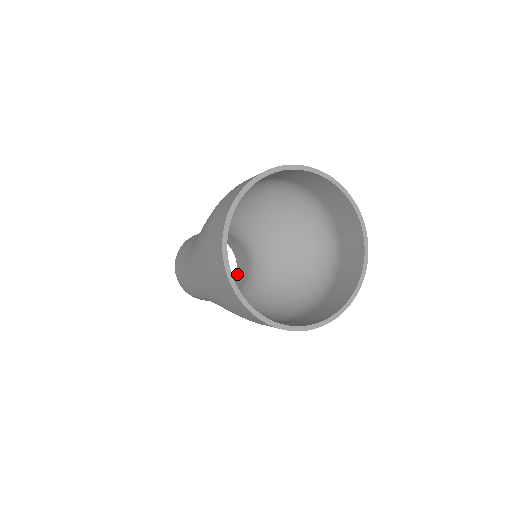
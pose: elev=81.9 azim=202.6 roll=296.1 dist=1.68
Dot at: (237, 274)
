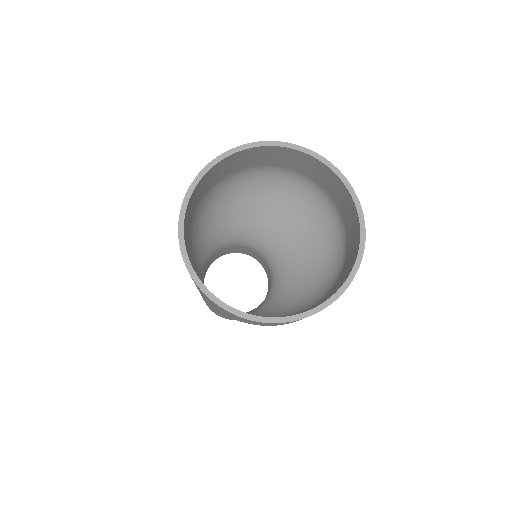
Dot at: (268, 284)
